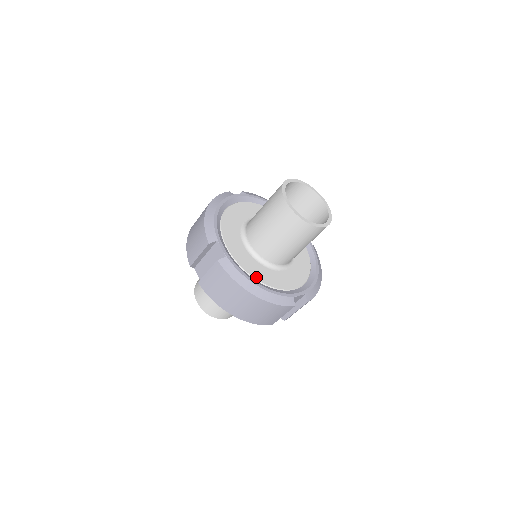
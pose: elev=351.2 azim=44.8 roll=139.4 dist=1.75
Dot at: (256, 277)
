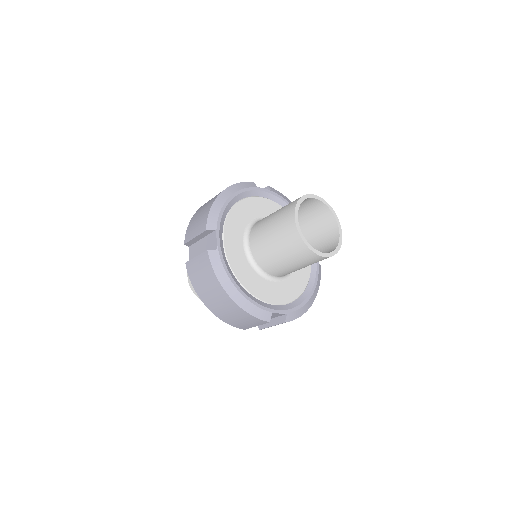
Dot at: (241, 280)
